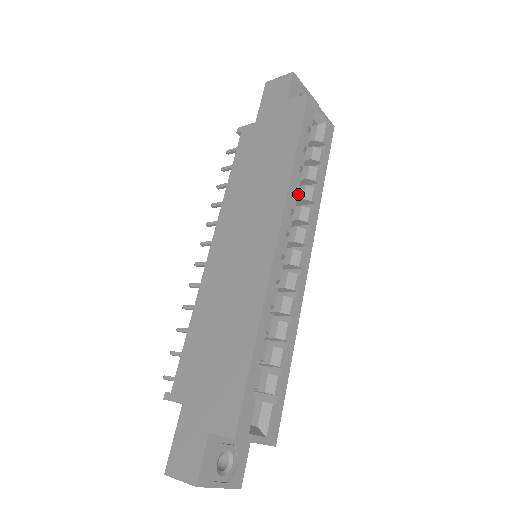
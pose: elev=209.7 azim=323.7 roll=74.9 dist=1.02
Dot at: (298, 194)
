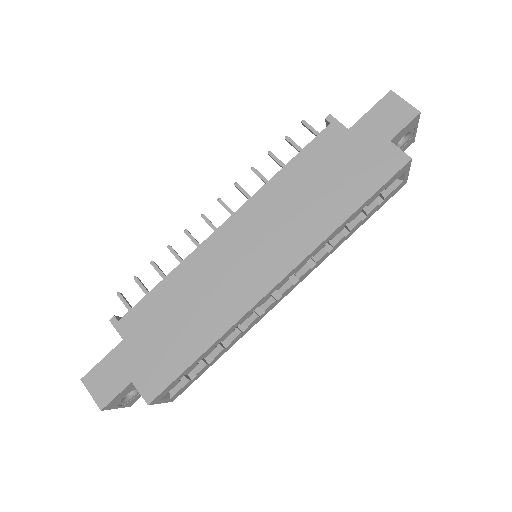
Dot at: occluded
